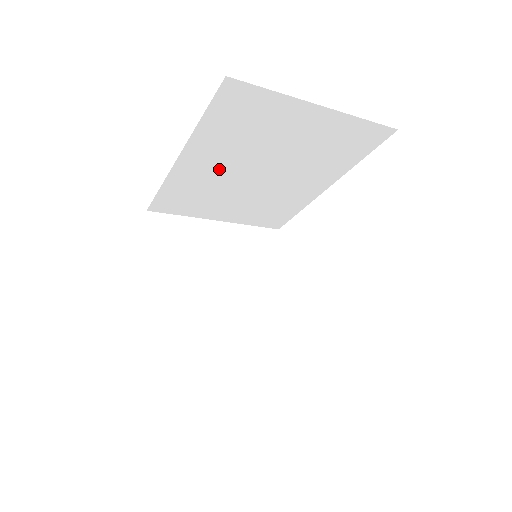
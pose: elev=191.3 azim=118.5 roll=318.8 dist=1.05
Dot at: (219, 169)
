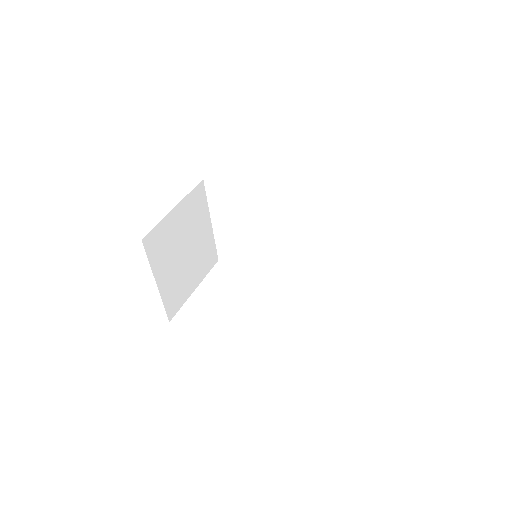
Dot at: (271, 202)
